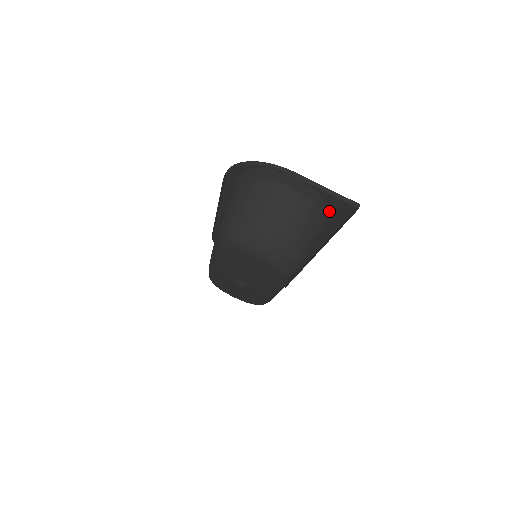
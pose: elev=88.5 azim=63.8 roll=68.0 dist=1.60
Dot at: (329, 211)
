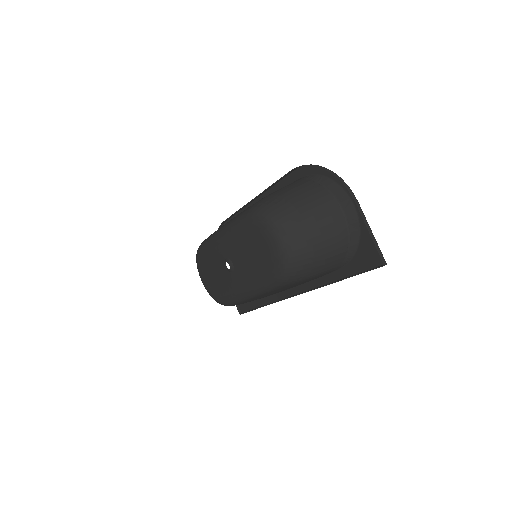
Dot at: (354, 255)
